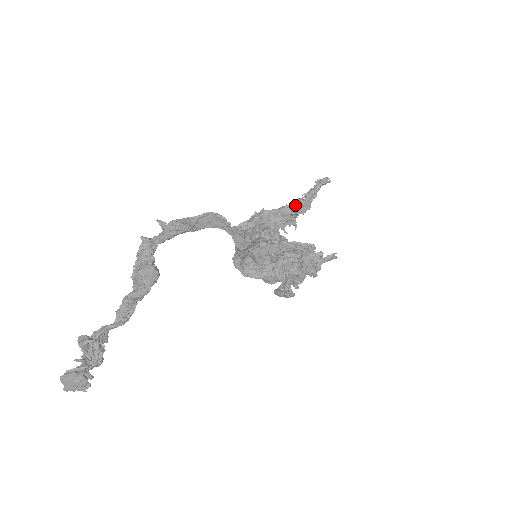
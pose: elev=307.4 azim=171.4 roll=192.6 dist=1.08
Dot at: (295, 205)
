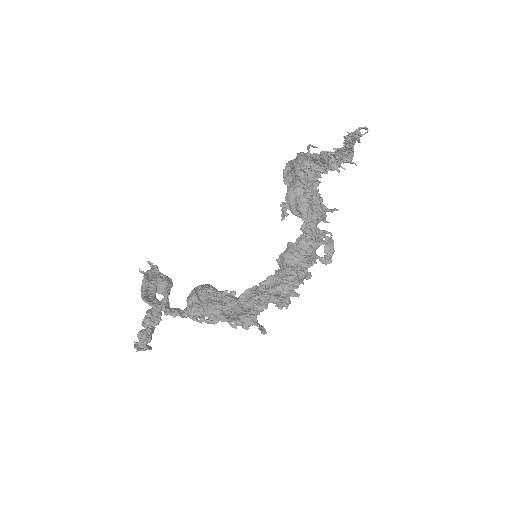
Dot at: (330, 158)
